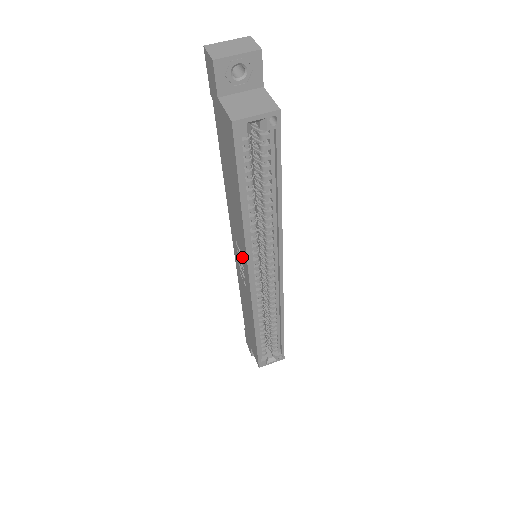
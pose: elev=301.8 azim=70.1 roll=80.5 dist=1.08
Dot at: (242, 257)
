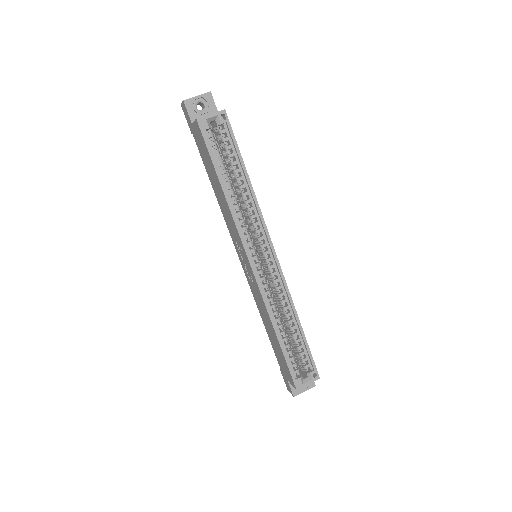
Dot at: (240, 247)
